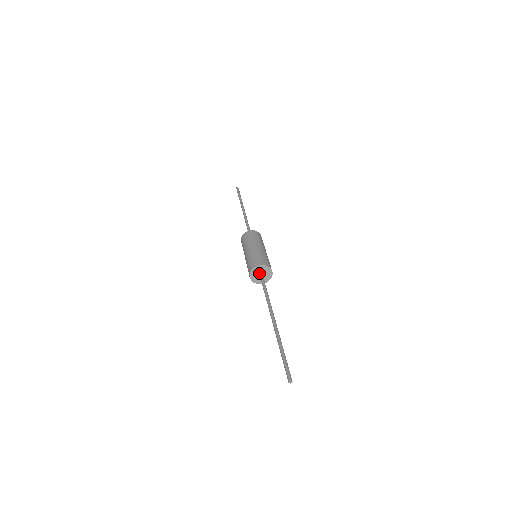
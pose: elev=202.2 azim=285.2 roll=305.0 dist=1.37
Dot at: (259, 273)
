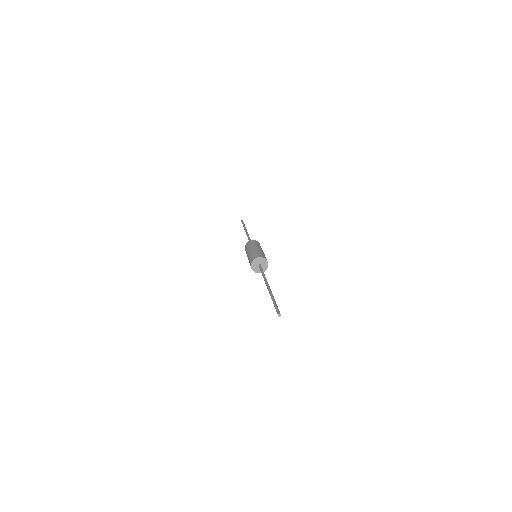
Dot at: (258, 264)
